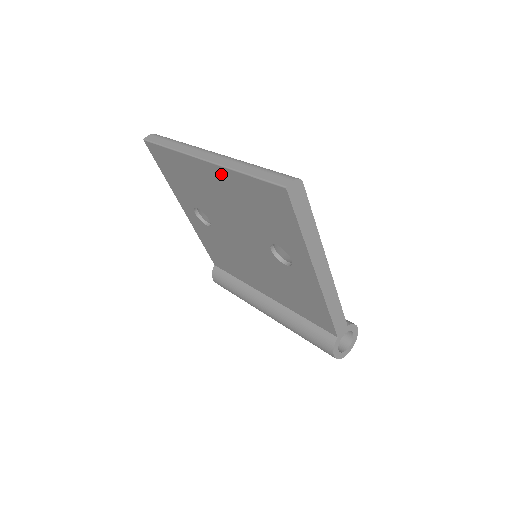
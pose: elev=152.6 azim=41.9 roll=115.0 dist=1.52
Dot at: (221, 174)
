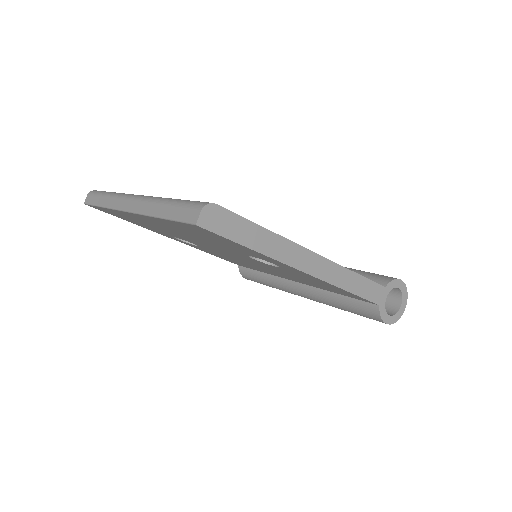
Dot at: (150, 219)
